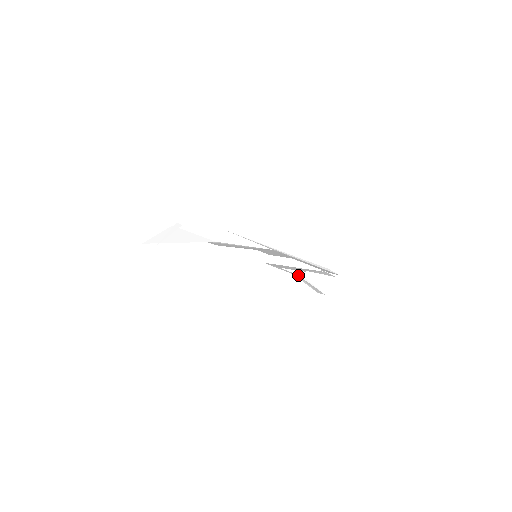
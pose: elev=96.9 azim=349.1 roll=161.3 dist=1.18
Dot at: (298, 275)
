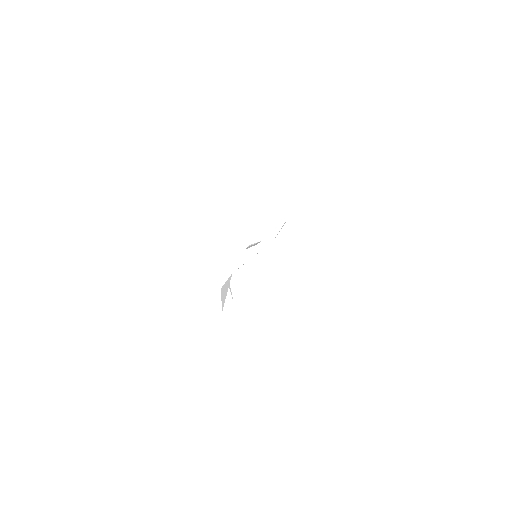
Dot at: occluded
